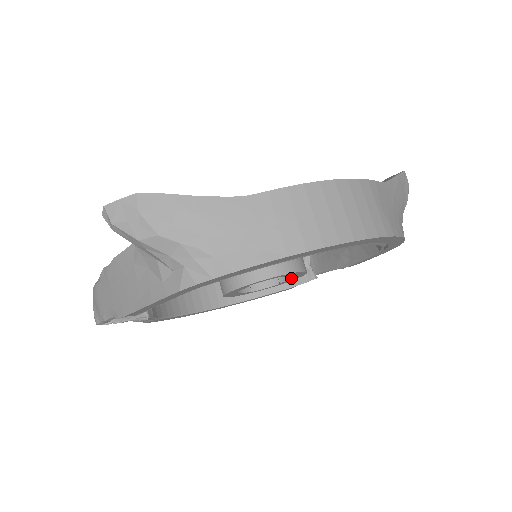
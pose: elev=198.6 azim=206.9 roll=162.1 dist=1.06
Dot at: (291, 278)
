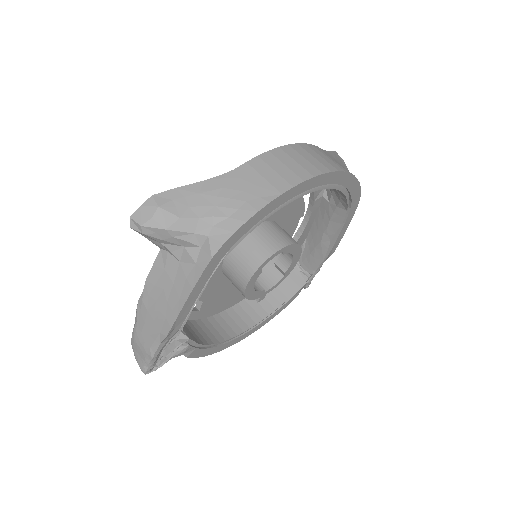
Dot at: (291, 262)
